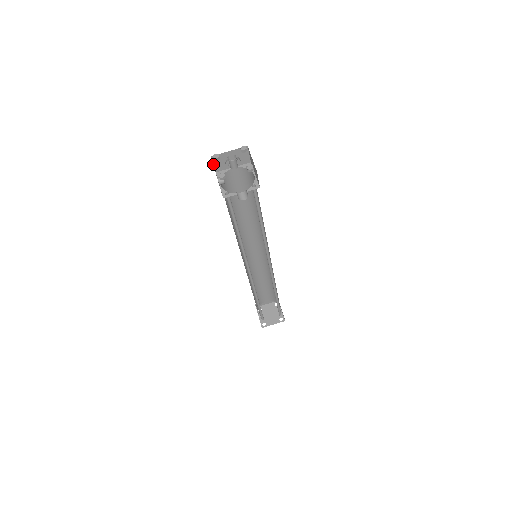
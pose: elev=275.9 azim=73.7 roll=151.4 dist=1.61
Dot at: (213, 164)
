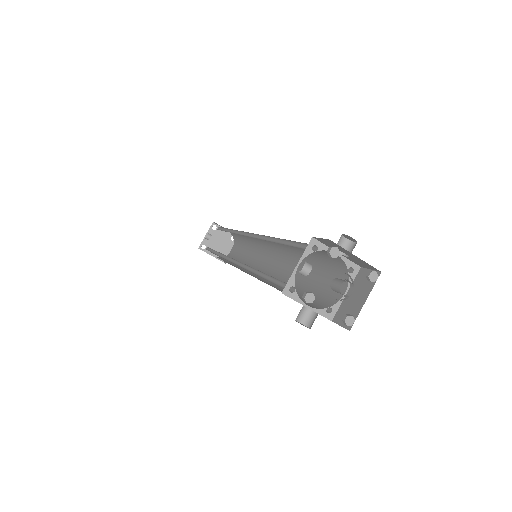
Dot at: occluded
